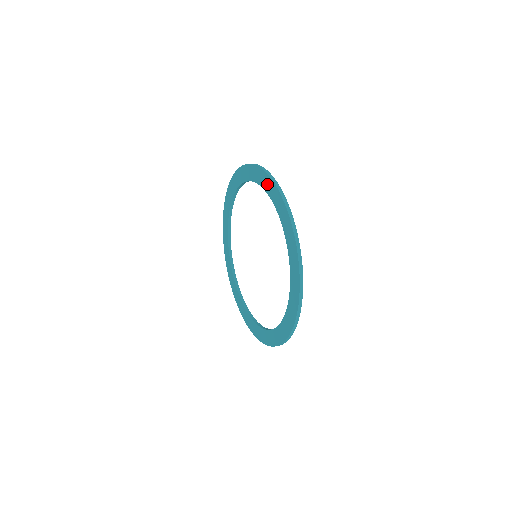
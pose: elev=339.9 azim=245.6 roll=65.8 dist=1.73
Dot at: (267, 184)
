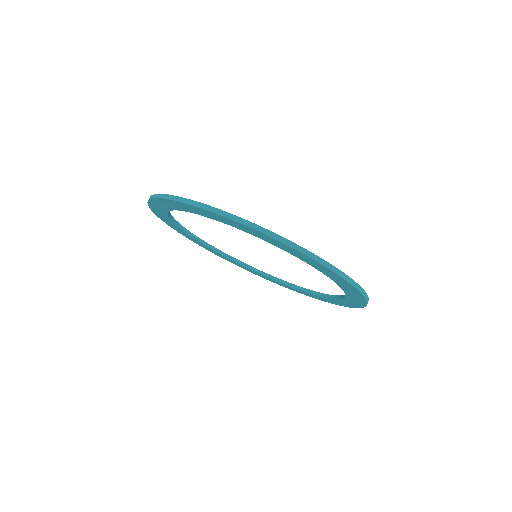
Dot at: (244, 229)
